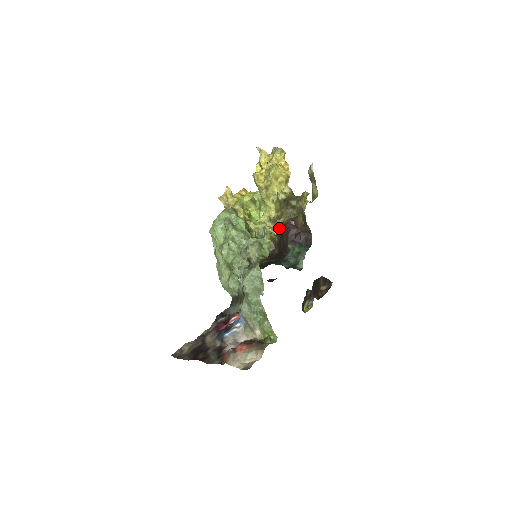
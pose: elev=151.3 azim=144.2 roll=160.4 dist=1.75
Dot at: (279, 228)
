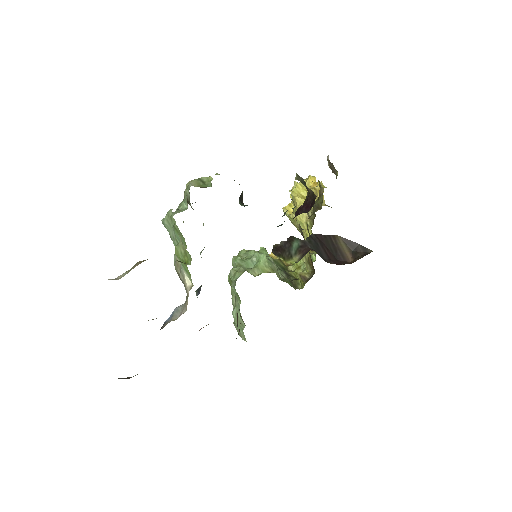
Dot at: (301, 233)
